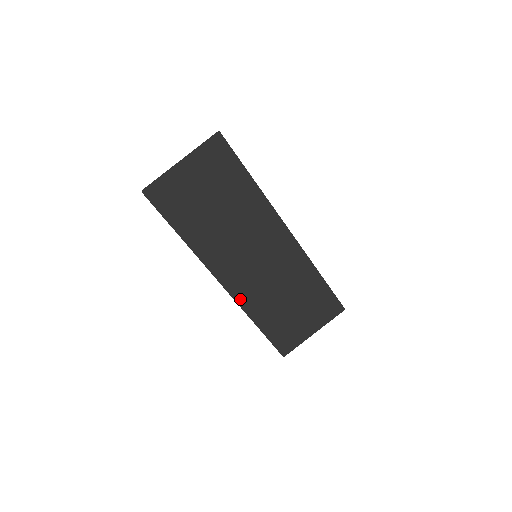
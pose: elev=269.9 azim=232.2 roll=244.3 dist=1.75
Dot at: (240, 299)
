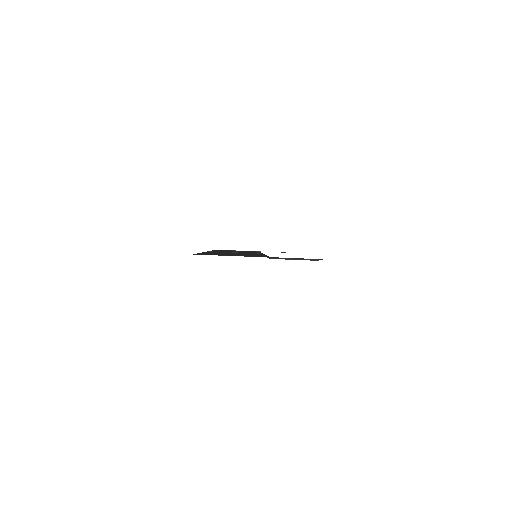
Dot at: occluded
